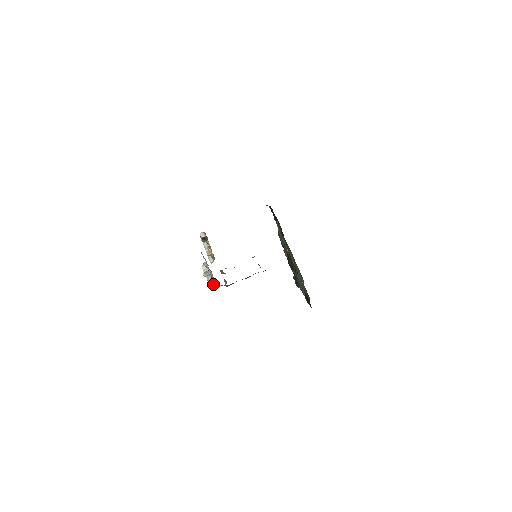
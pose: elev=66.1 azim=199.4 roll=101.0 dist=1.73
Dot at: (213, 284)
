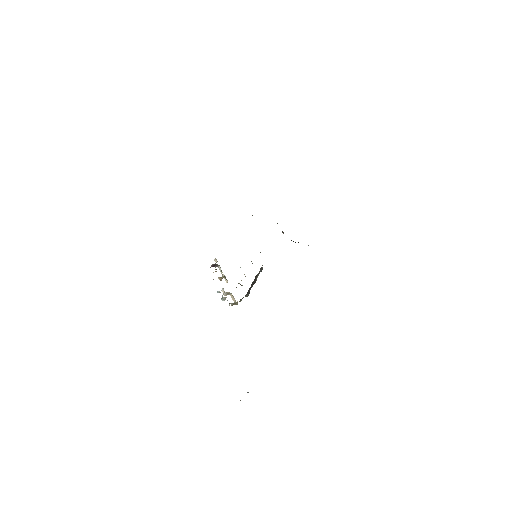
Dot at: (233, 303)
